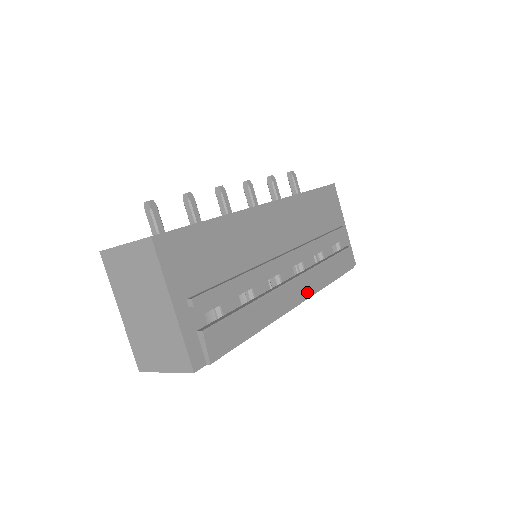
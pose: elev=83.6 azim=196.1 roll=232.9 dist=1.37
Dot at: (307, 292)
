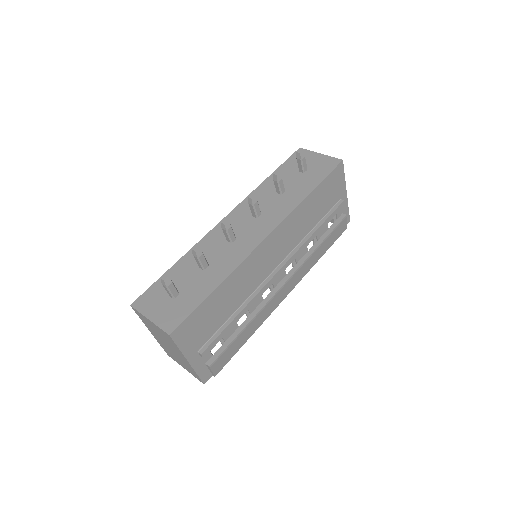
Dot at: (295, 282)
